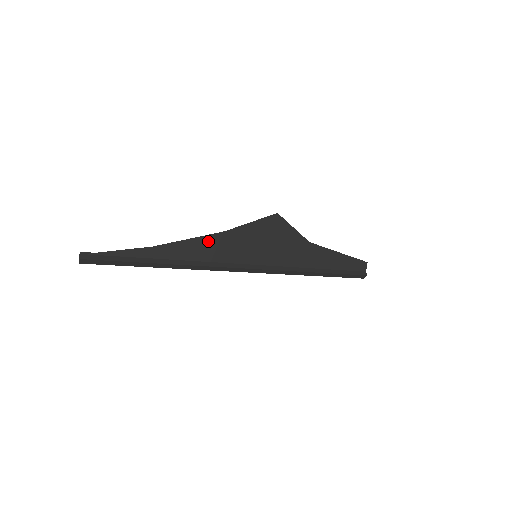
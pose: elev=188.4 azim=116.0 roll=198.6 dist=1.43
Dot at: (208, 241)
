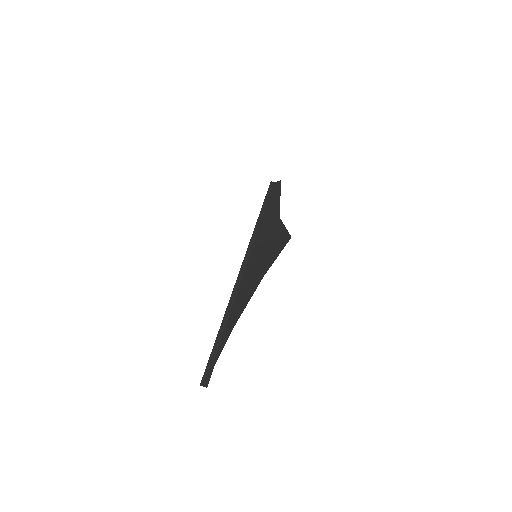
Dot at: (254, 290)
